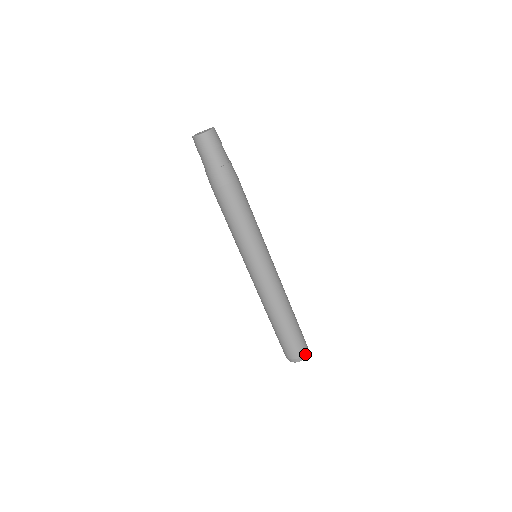
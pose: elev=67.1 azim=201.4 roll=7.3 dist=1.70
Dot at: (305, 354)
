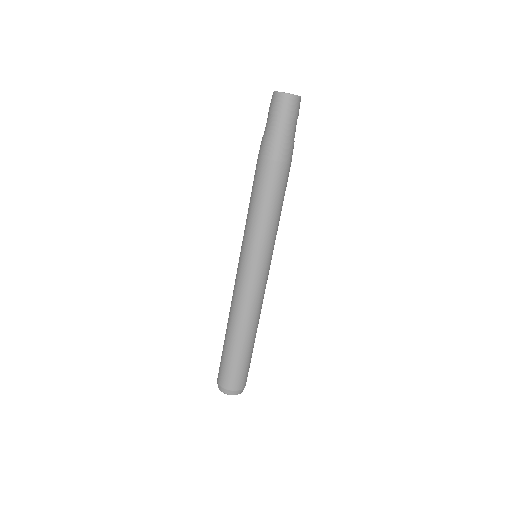
Dot at: (239, 390)
